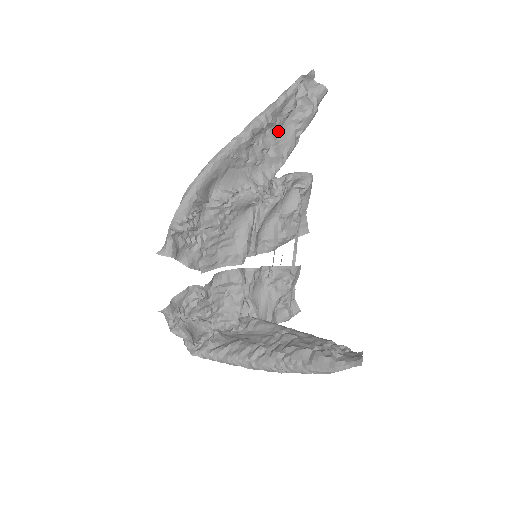
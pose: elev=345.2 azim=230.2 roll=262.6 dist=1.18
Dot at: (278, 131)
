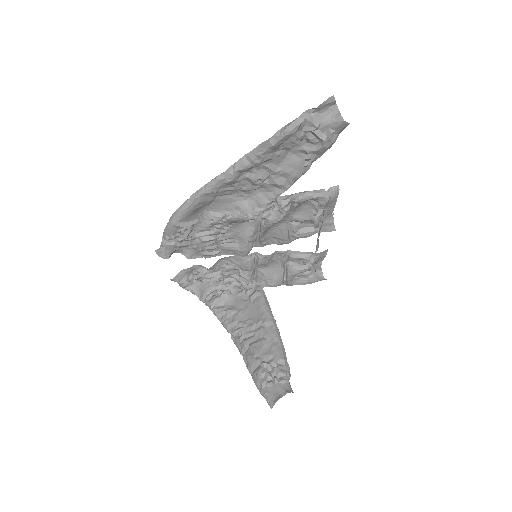
Dot at: (279, 161)
